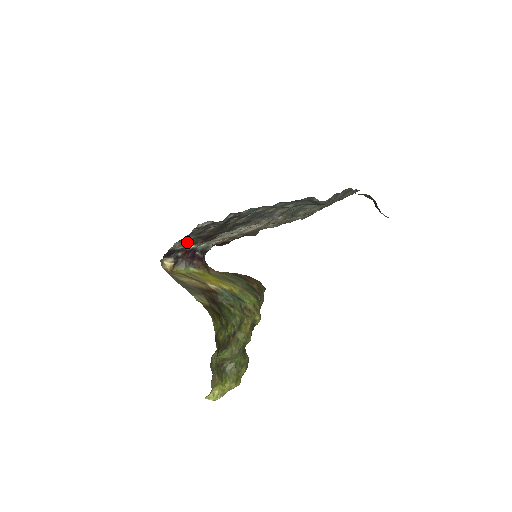
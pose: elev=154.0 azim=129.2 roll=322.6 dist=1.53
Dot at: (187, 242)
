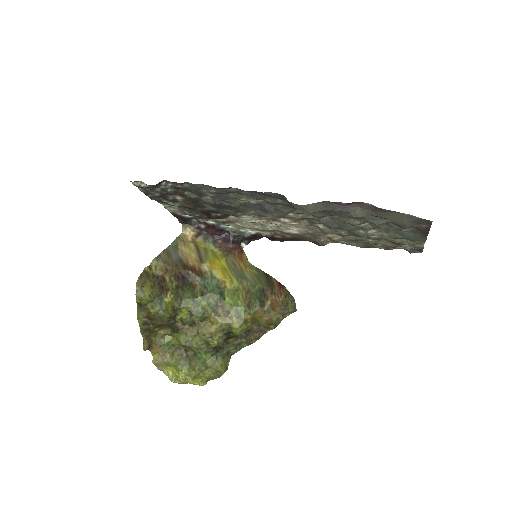
Dot at: (184, 210)
